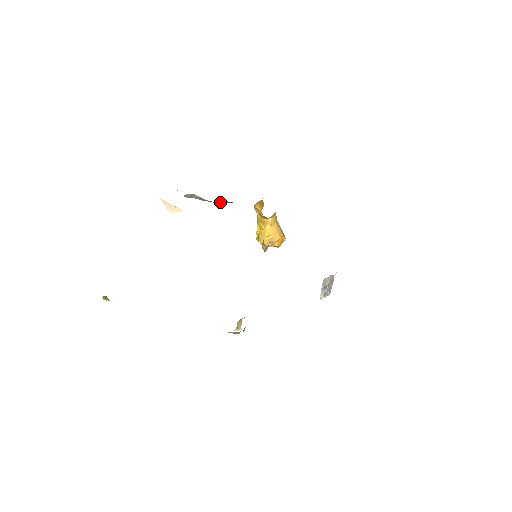
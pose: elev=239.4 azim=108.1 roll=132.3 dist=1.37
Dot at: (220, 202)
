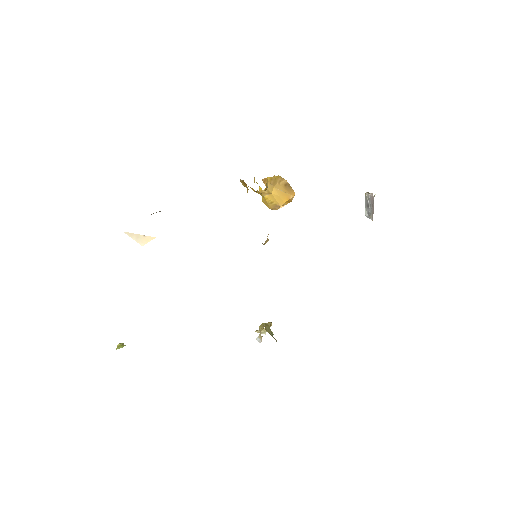
Dot at: occluded
